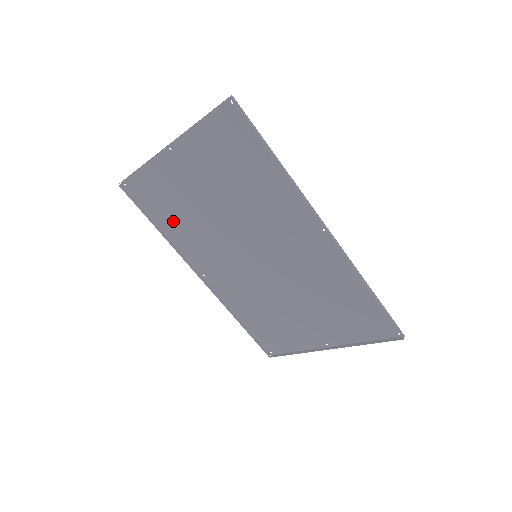
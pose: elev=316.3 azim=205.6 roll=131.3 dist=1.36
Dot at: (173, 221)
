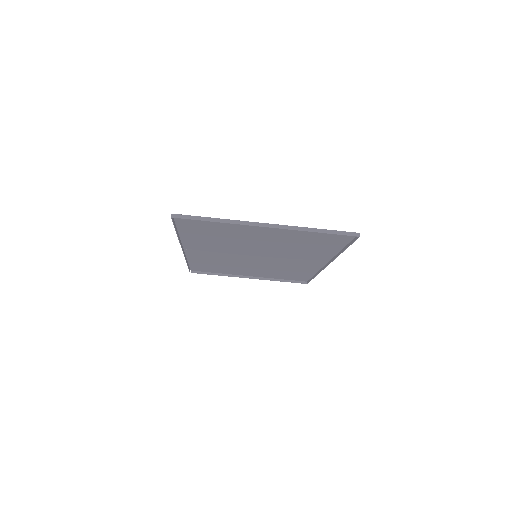
Dot at: (202, 235)
